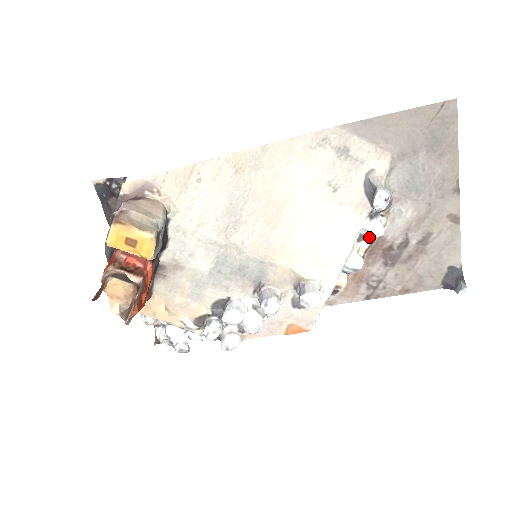
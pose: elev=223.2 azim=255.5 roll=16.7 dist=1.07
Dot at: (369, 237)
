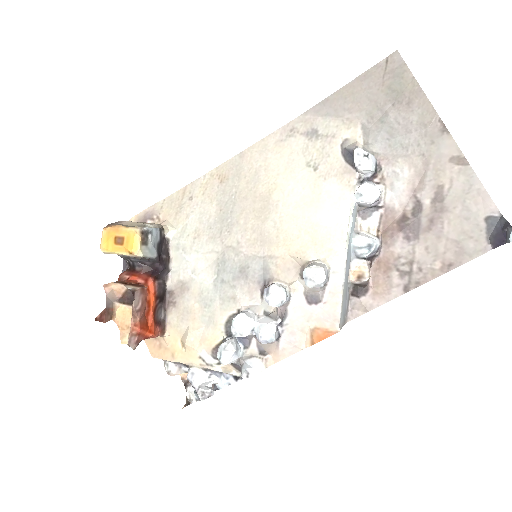
Dot at: (367, 203)
